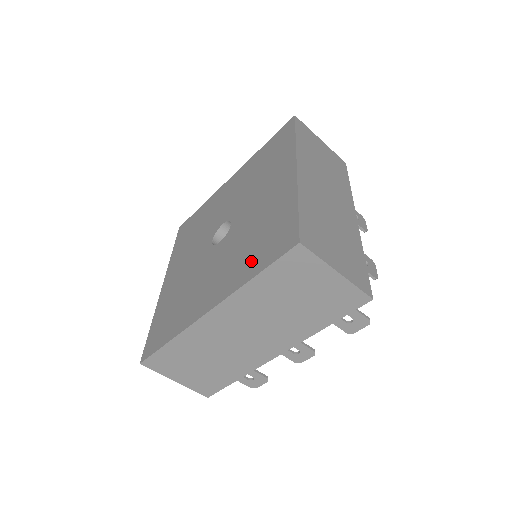
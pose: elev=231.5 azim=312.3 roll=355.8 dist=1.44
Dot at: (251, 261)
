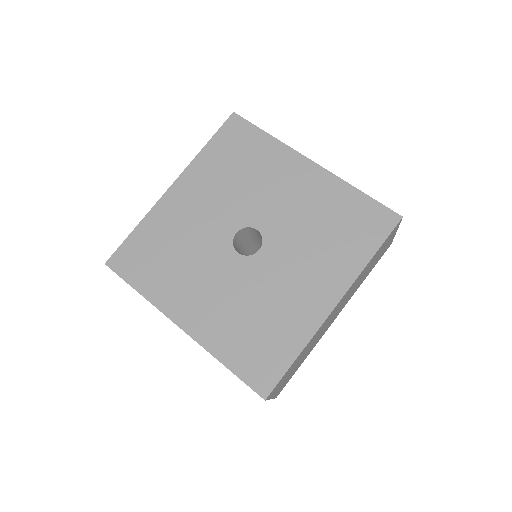
Dot at: (235, 343)
